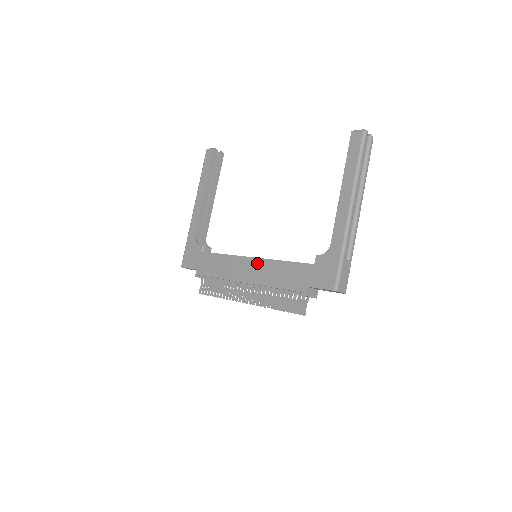
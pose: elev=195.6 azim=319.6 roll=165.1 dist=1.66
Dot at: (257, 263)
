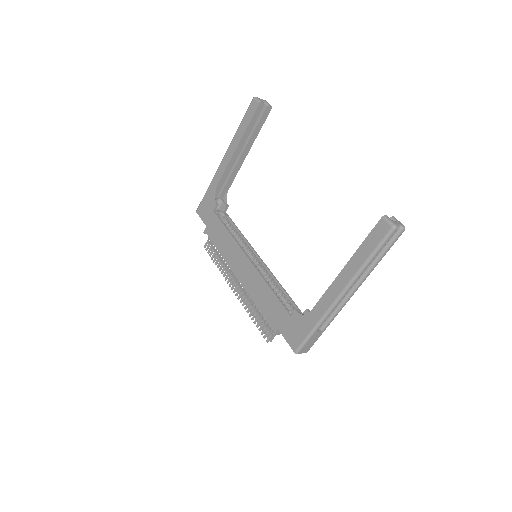
Dot at: (251, 270)
